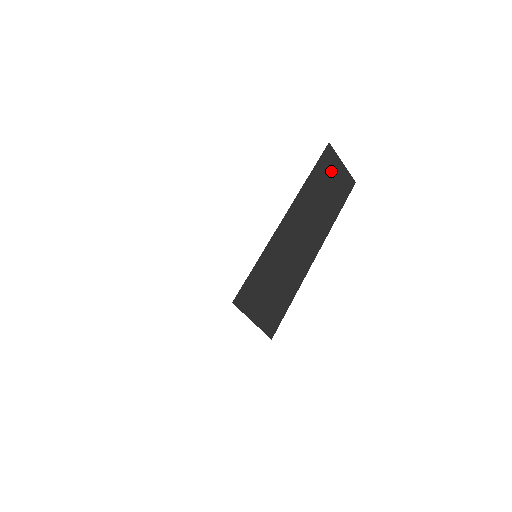
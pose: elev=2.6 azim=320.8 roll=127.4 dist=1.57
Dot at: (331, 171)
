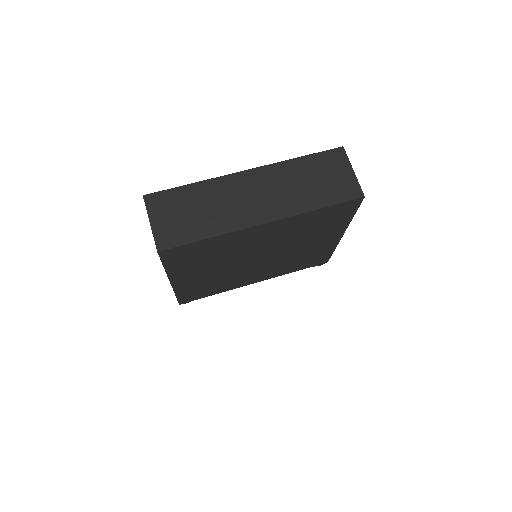
Dot at: (331, 169)
